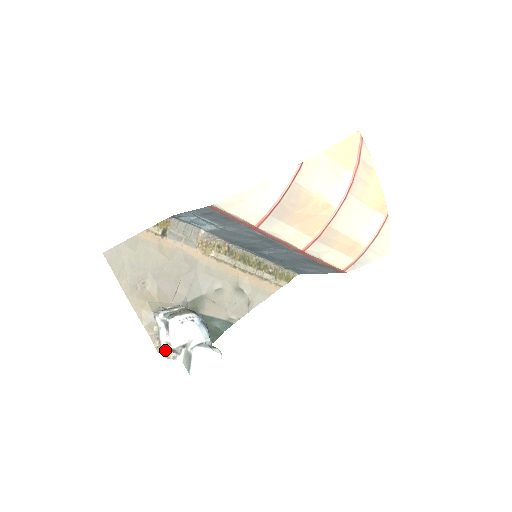
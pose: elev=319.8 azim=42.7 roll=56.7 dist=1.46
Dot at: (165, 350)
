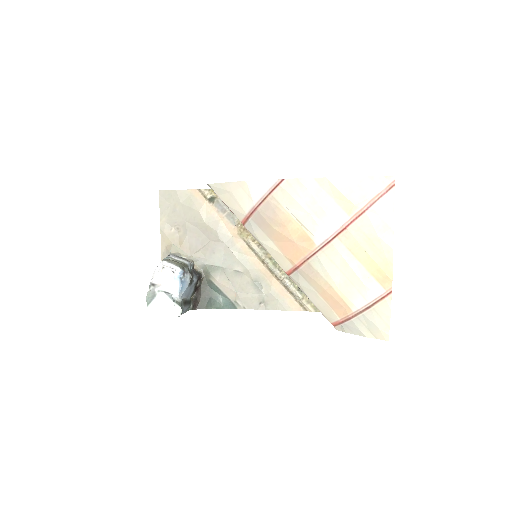
Dot at: occluded
